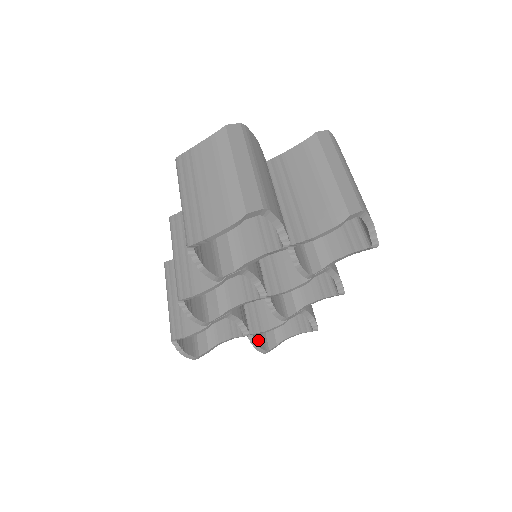
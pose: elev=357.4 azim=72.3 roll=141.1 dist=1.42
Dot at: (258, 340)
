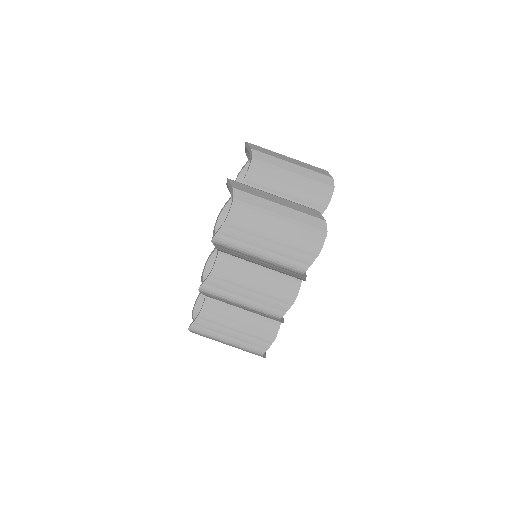
Dot at: occluded
